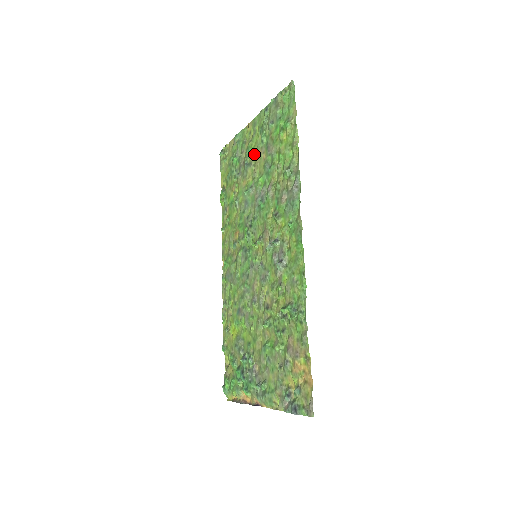
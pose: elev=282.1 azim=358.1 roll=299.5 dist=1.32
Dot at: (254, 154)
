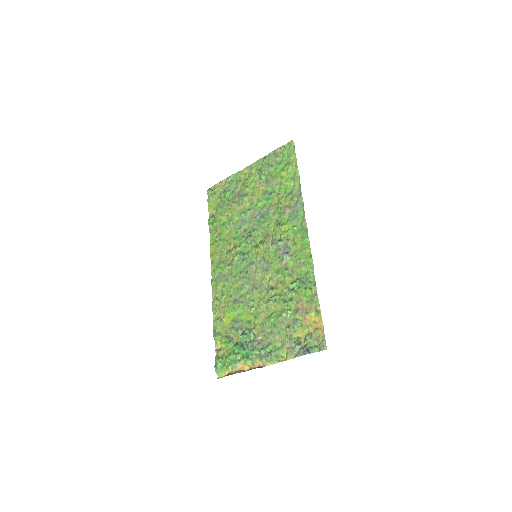
Dot at: (251, 188)
